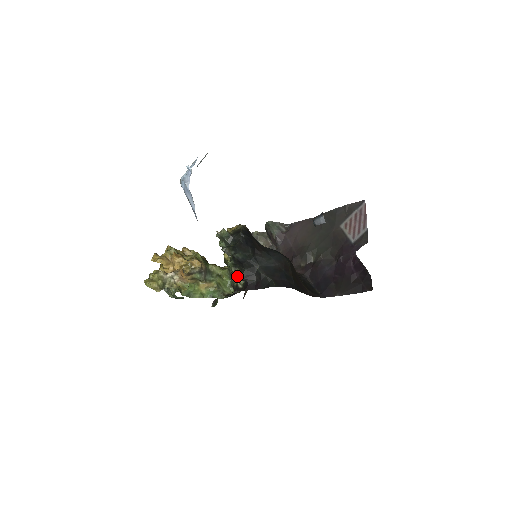
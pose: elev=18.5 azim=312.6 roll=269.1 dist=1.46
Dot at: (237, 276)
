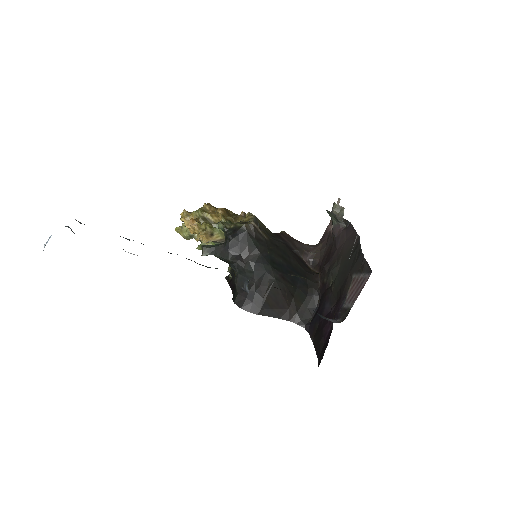
Dot at: (229, 267)
